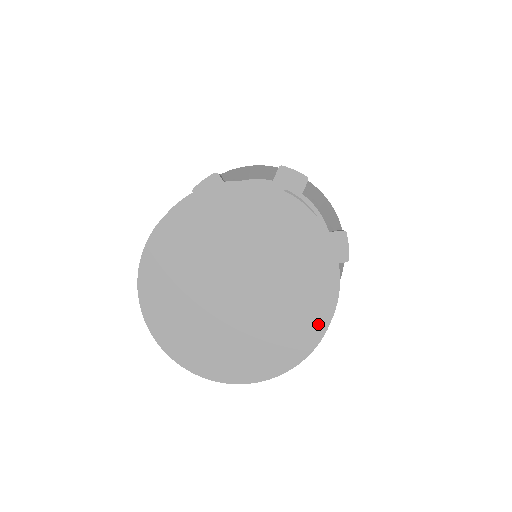
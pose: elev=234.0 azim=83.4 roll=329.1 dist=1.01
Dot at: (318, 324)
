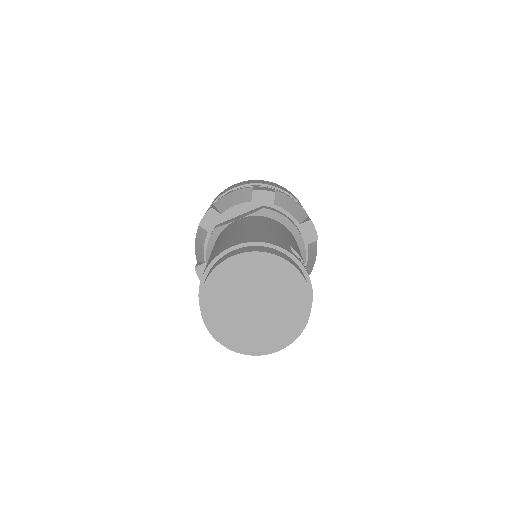
Dot at: (305, 311)
